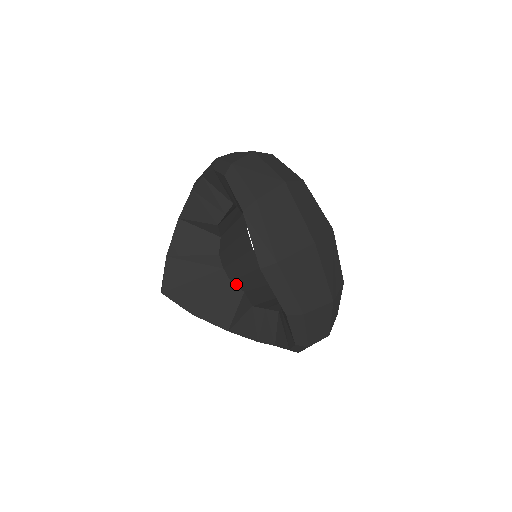
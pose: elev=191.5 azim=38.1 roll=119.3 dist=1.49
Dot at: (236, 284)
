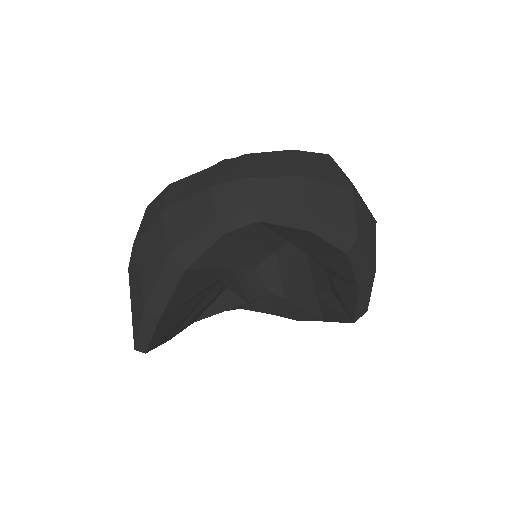
Dot at: (222, 287)
